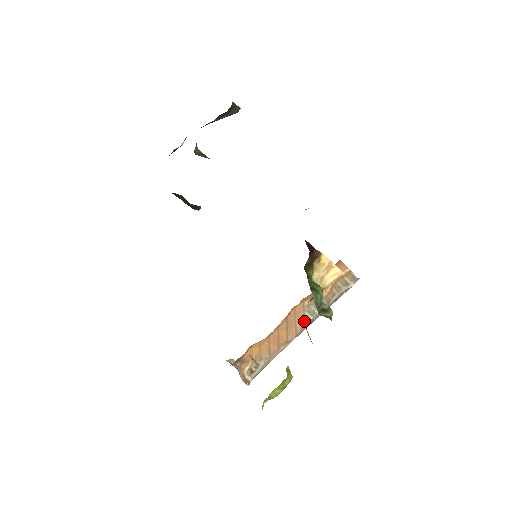
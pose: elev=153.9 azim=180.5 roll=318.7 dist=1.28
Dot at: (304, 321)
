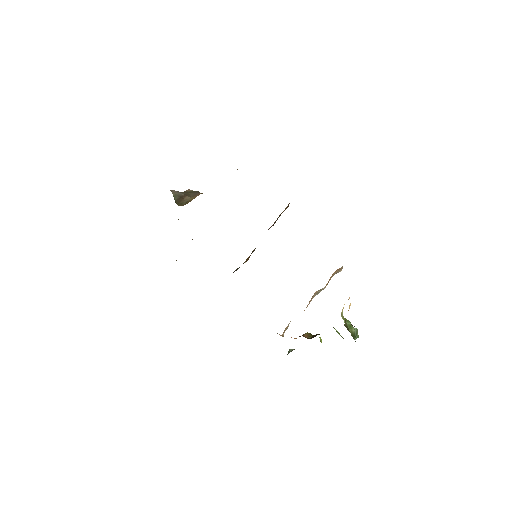
Dot at: occluded
